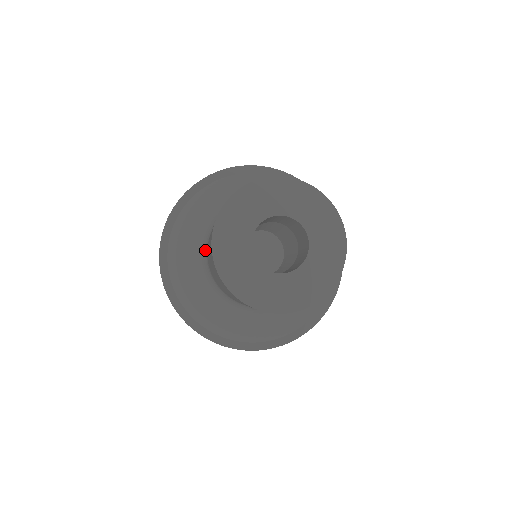
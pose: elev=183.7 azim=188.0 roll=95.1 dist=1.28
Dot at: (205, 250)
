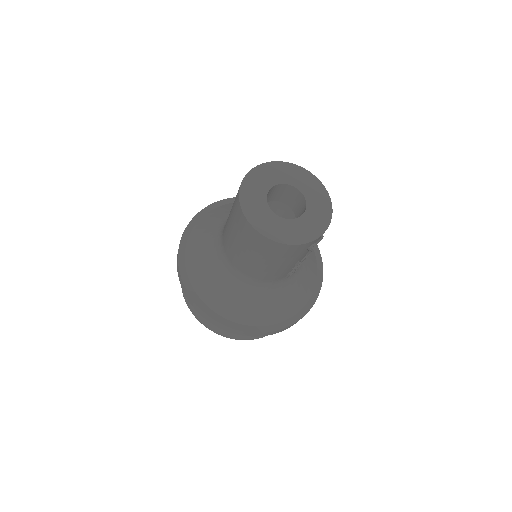
Dot at: occluded
